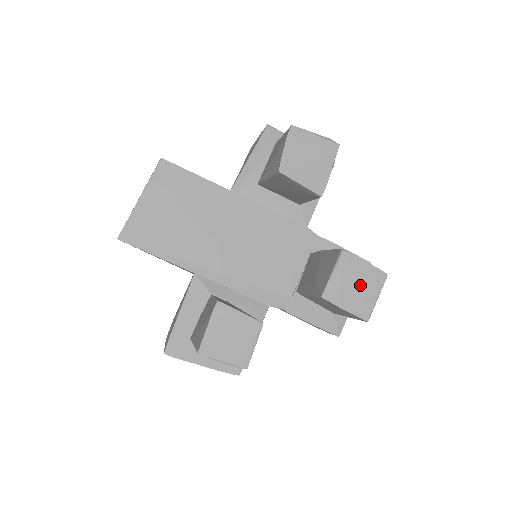
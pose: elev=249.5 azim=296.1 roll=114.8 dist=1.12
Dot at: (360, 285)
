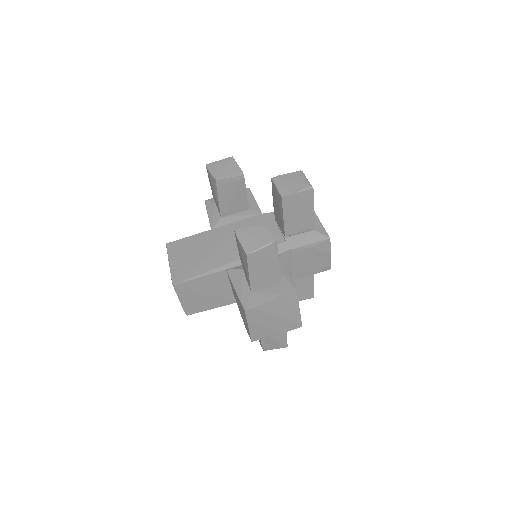
Dot at: (294, 181)
